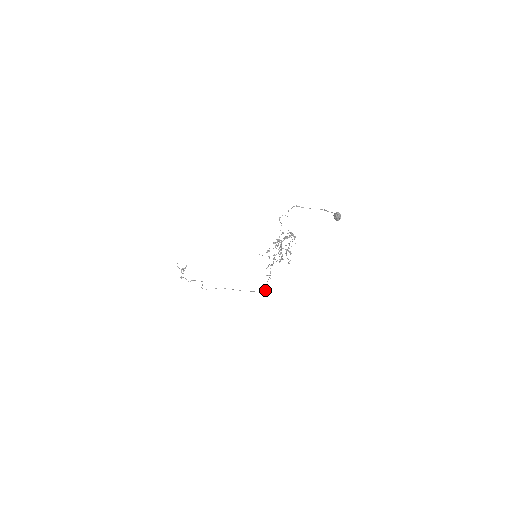
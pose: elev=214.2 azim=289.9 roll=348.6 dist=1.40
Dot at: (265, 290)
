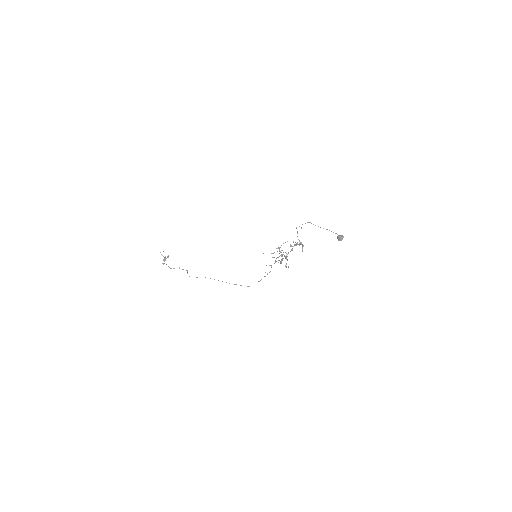
Dot at: occluded
